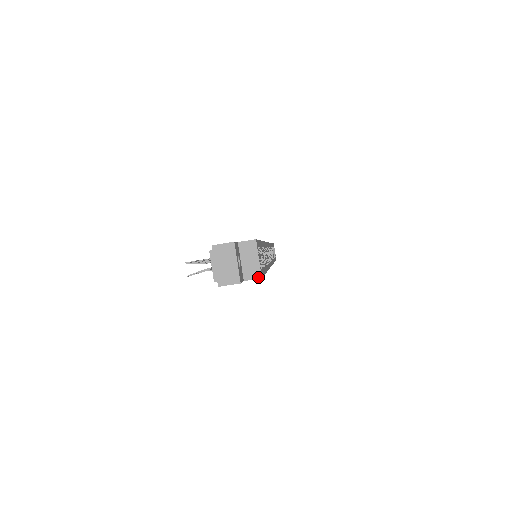
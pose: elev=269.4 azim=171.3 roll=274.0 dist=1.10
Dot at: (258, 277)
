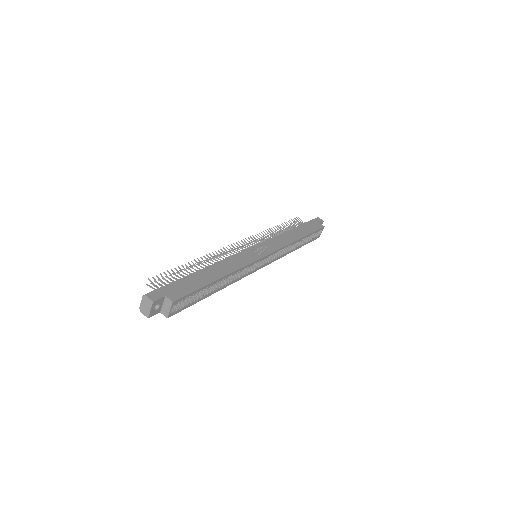
Dot at: (166, 317)
